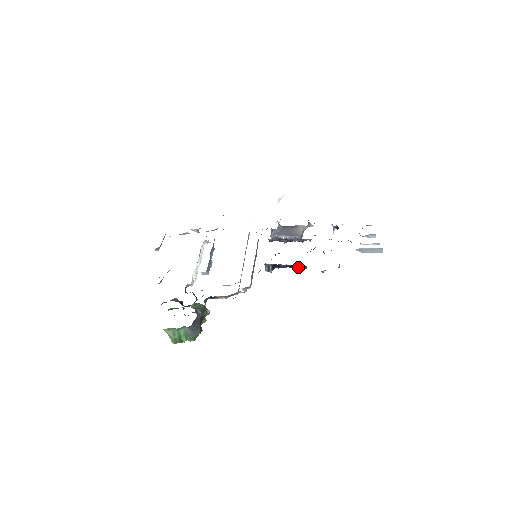
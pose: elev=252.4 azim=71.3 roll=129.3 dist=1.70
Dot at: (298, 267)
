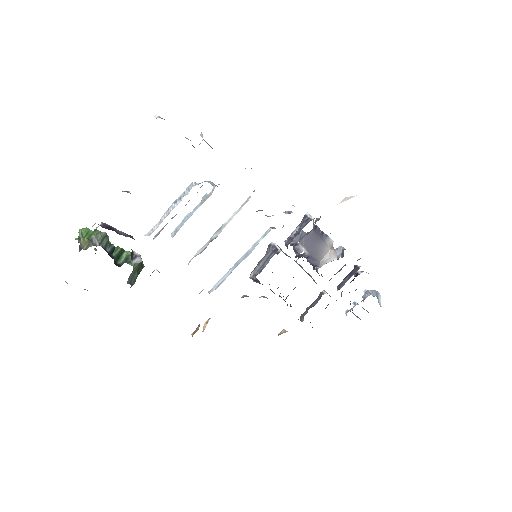
Dot at: (285, 301)
